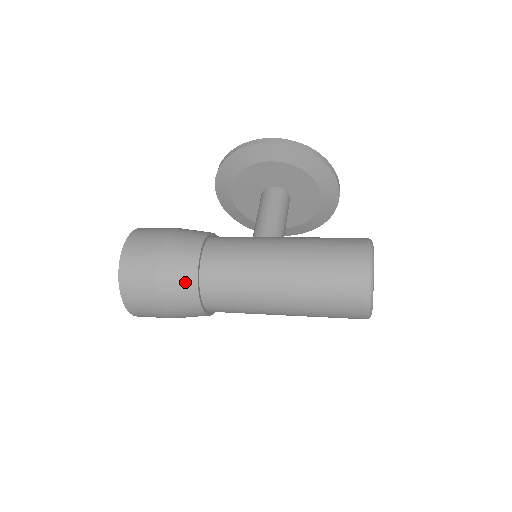
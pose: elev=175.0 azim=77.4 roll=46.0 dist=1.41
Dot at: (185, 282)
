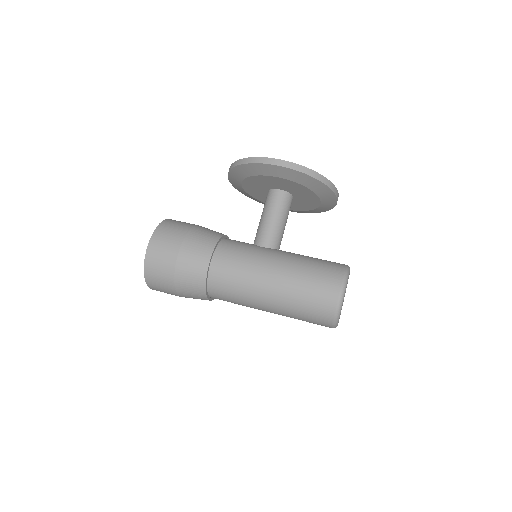
Dot at: (196, 285)
